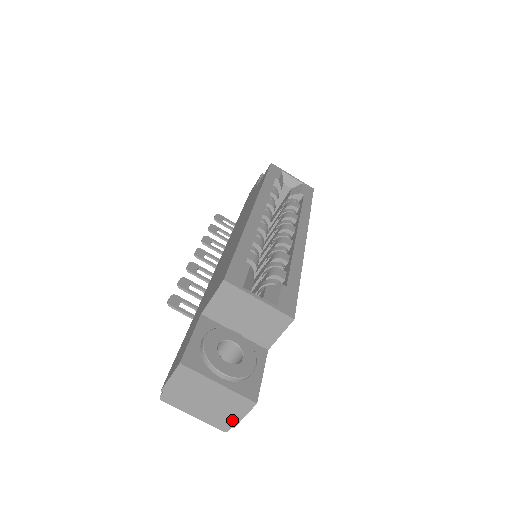
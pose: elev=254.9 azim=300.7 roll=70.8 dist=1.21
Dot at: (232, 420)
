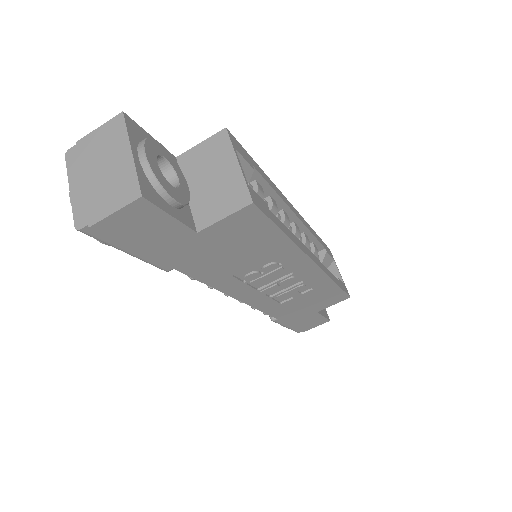
Dot at: (98, 213)
